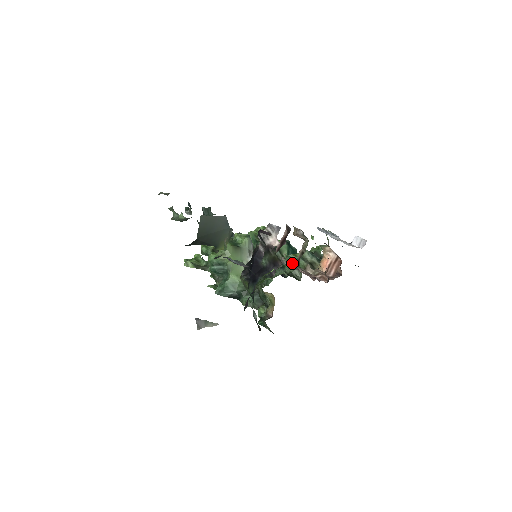
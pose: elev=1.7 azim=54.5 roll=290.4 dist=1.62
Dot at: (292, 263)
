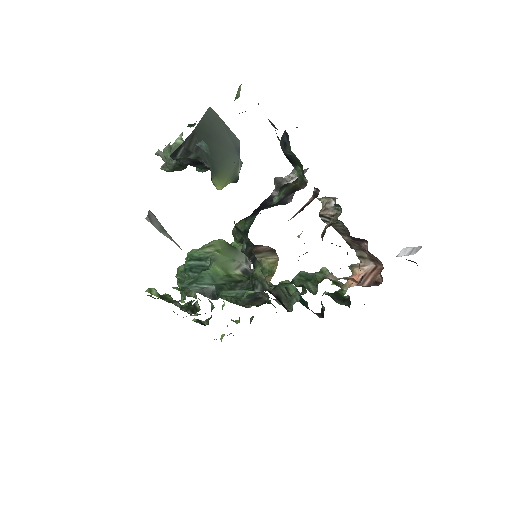
Dot at: occluded
